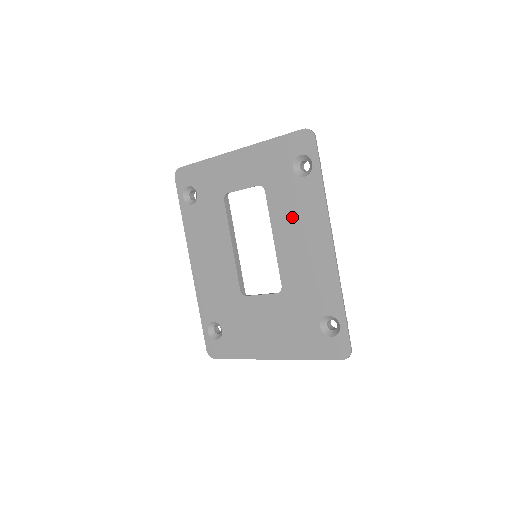
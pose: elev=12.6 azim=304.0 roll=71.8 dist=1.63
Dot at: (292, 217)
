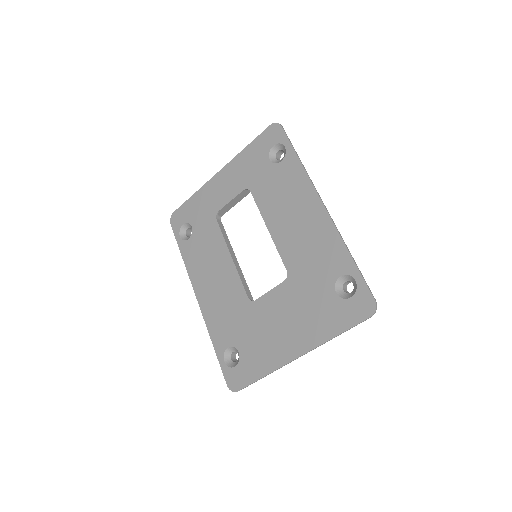
Dot at: (279, 200)
